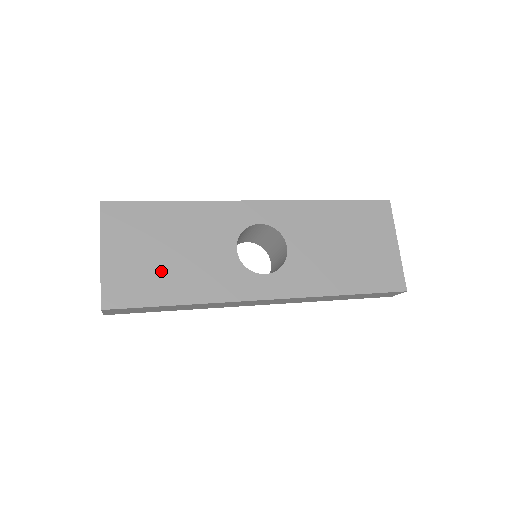
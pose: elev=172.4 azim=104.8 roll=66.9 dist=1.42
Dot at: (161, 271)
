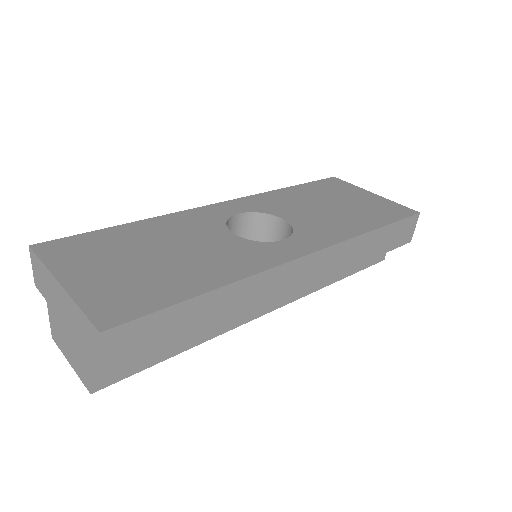
Dot at: (160, 272)
